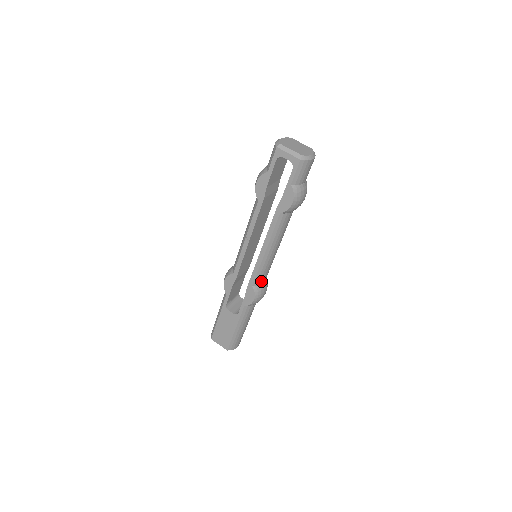
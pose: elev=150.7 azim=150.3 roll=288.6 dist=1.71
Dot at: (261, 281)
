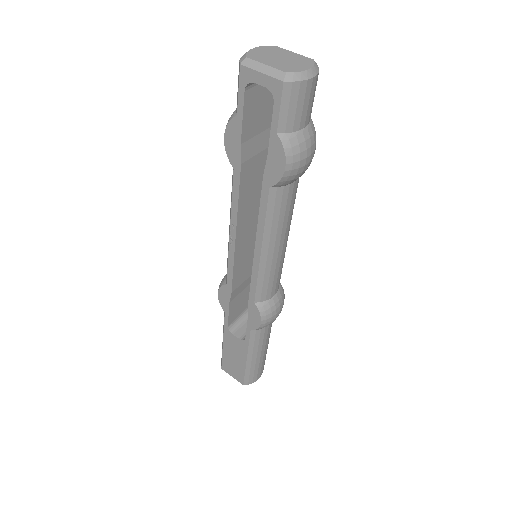
Dot at: (268, 294)
